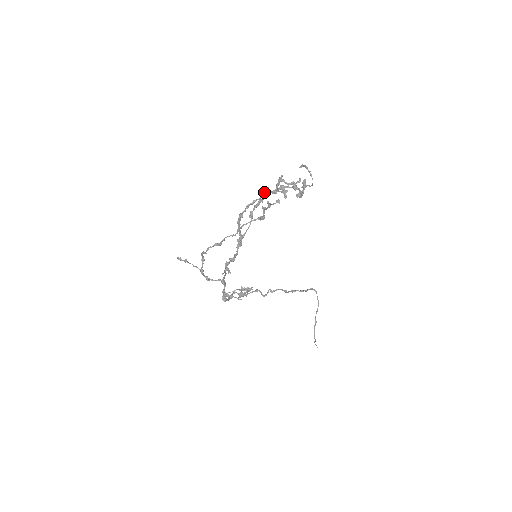
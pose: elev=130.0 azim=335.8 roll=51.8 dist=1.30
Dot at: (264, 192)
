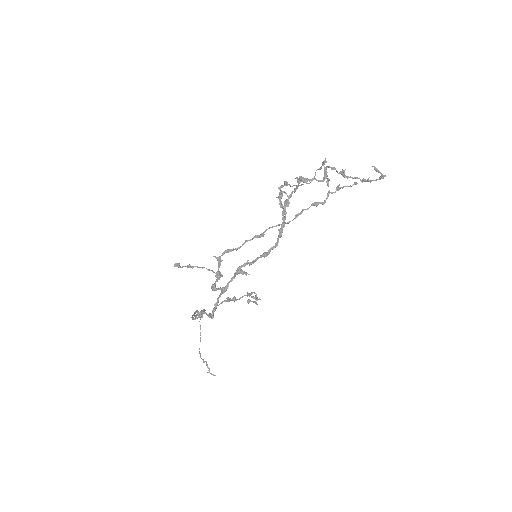
Dot at: (306, 180)
